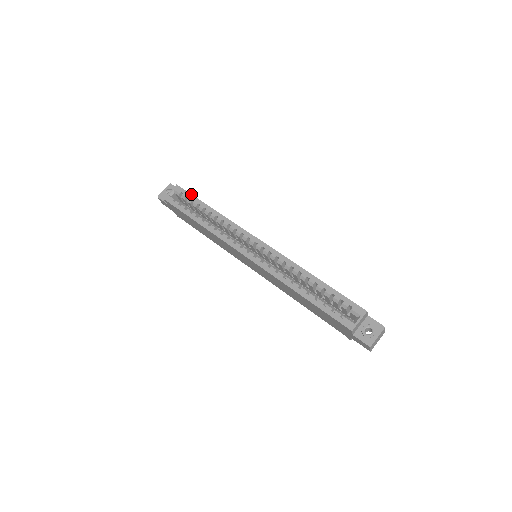
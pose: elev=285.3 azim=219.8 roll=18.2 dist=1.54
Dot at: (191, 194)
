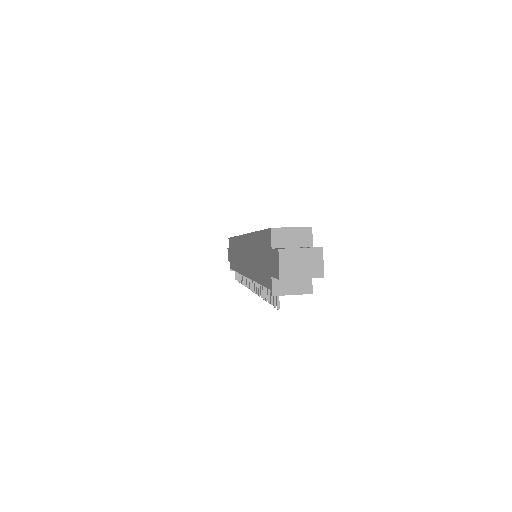
Dot at: occluded
